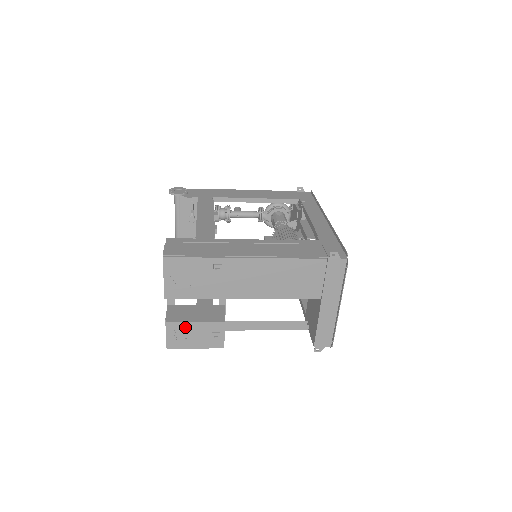
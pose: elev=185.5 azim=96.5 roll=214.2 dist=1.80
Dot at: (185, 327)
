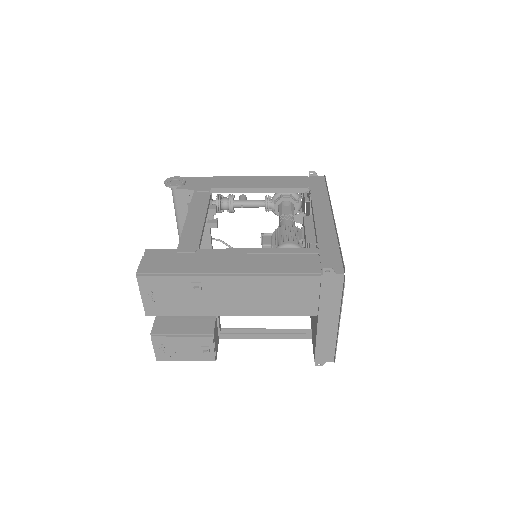
Dot at: (172, 341)
